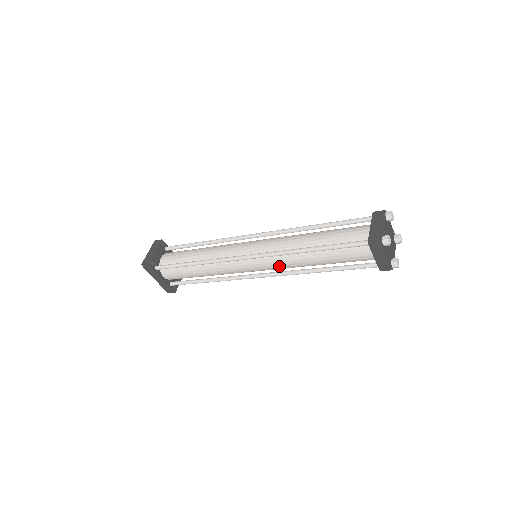
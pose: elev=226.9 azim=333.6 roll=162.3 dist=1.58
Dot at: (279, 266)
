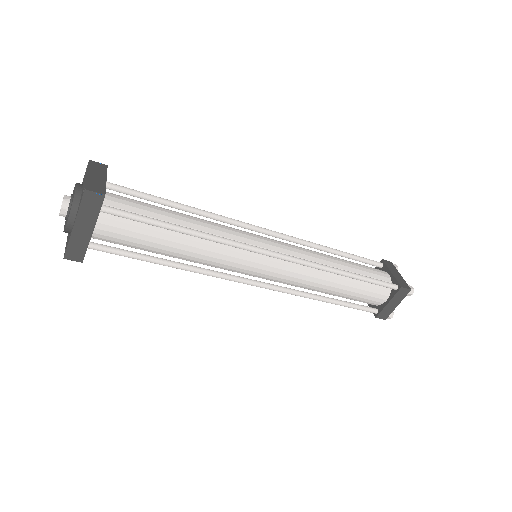
Dot at: (293, 279)
